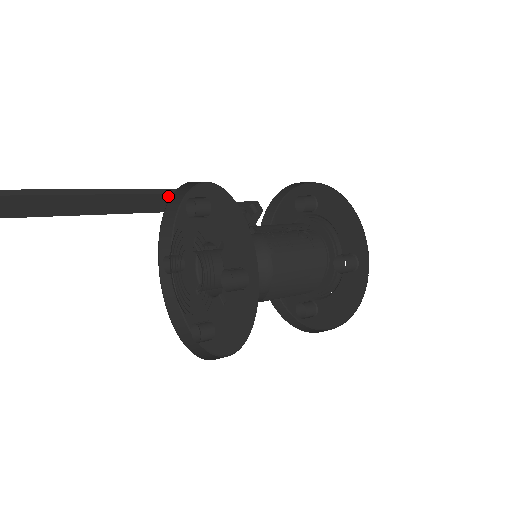
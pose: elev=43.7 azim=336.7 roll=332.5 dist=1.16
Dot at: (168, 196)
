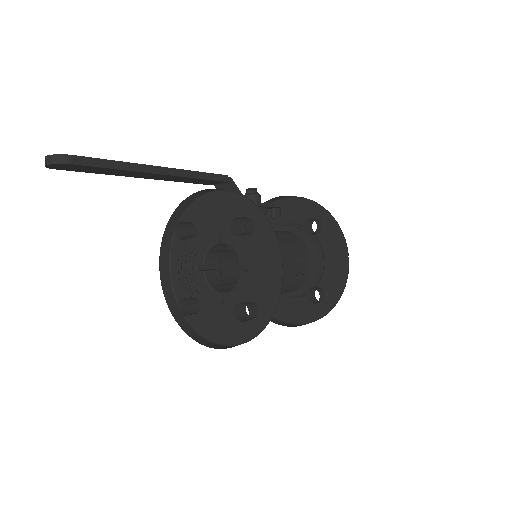
Dot at: (215, 181)
